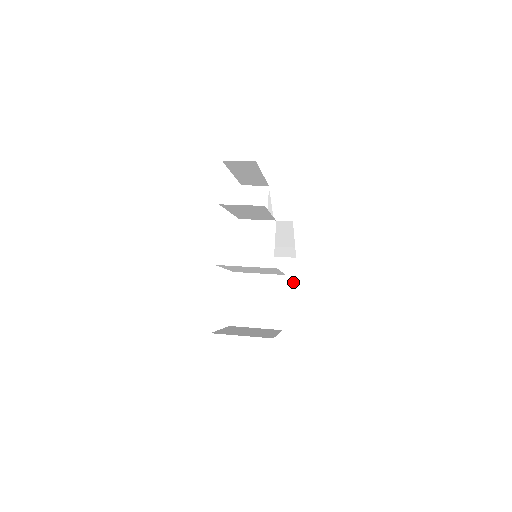
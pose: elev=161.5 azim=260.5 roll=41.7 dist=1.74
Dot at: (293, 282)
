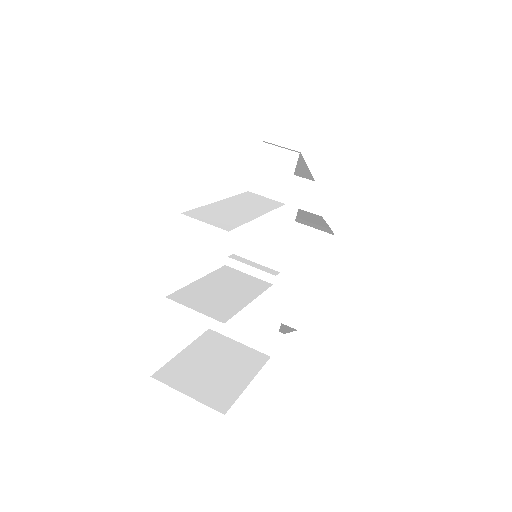
Dot at: (320, 269)
